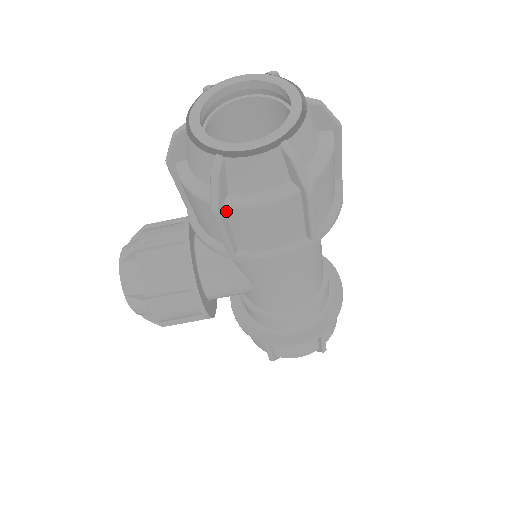
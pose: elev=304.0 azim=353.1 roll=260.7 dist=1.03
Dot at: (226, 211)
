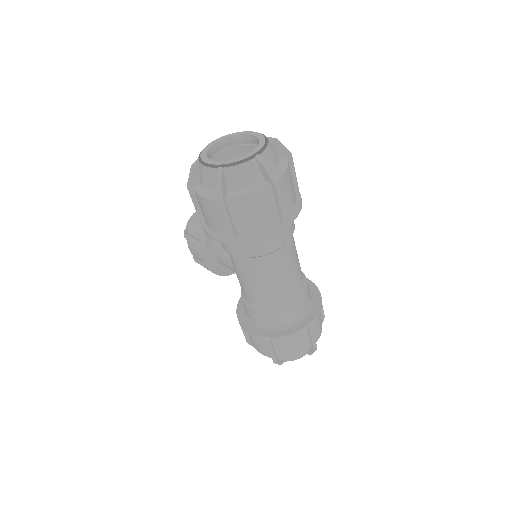
Dot at: (194, 191)
